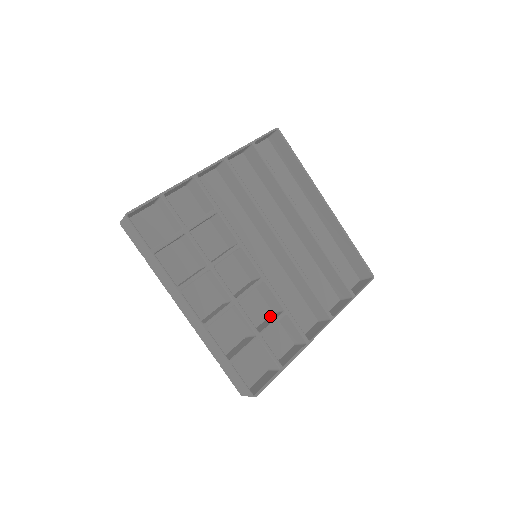
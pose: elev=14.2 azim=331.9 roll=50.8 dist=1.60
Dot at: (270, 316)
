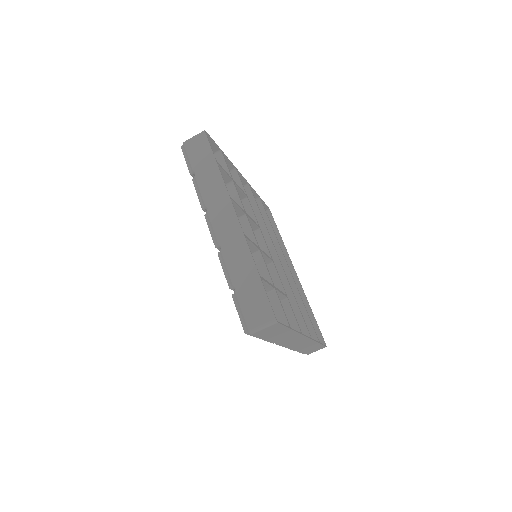
Dot at: occluded
